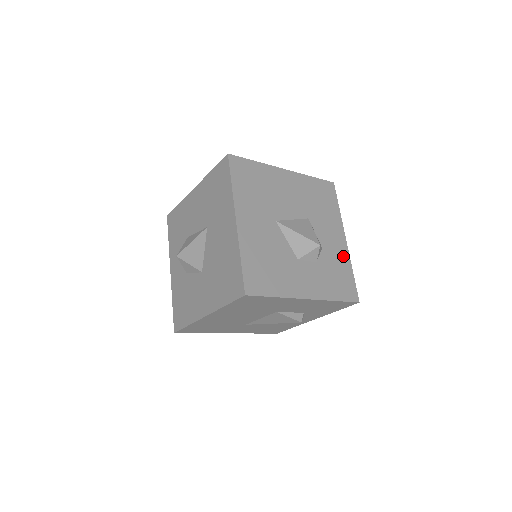
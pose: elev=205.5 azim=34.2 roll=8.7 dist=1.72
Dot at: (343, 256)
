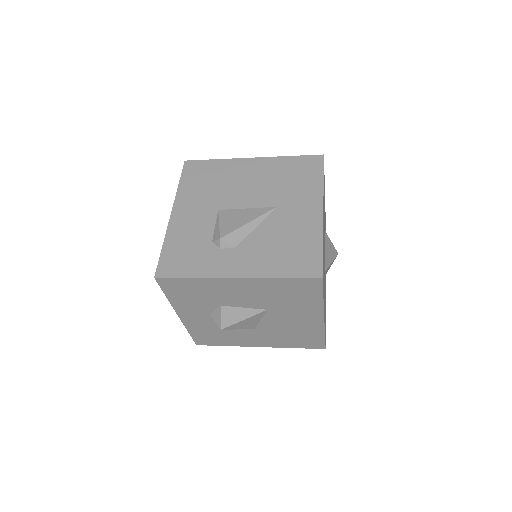
Dot at: (325, 222)
